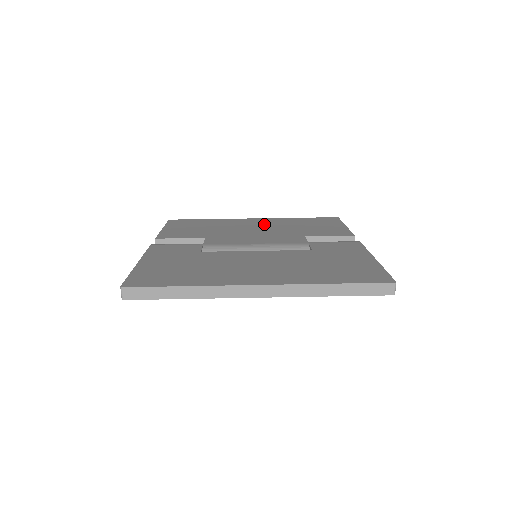
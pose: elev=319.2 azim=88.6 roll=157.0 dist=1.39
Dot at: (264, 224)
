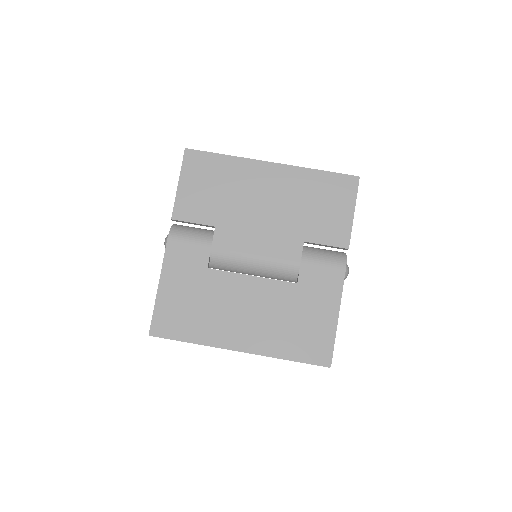
Dot at: (277, 190)
